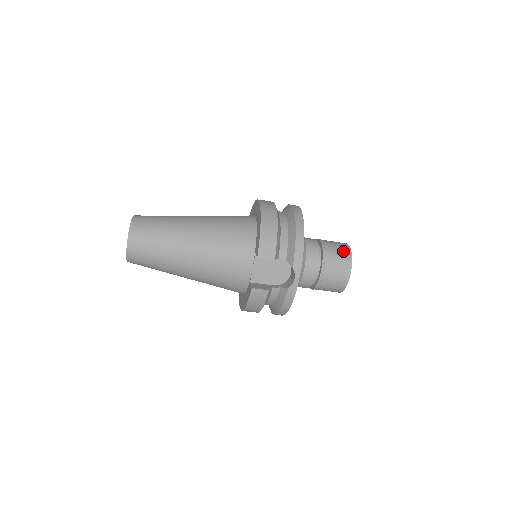
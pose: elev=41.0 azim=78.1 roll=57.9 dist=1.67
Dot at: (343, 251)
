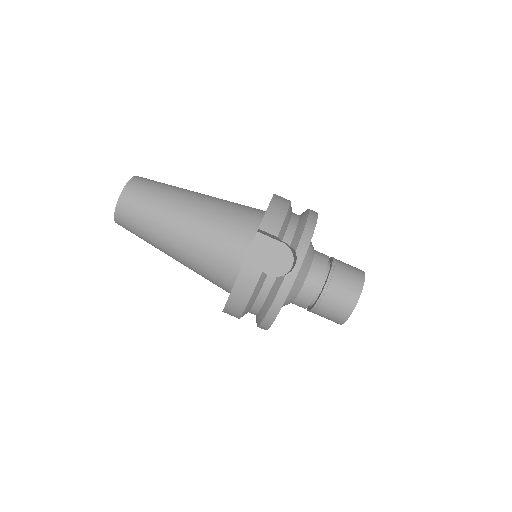
Dot at: (355, 270)
